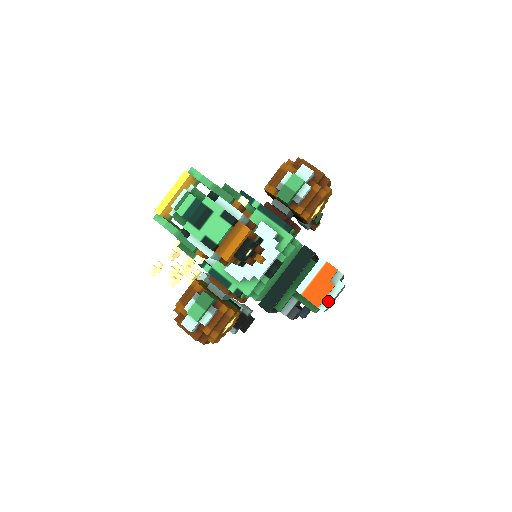
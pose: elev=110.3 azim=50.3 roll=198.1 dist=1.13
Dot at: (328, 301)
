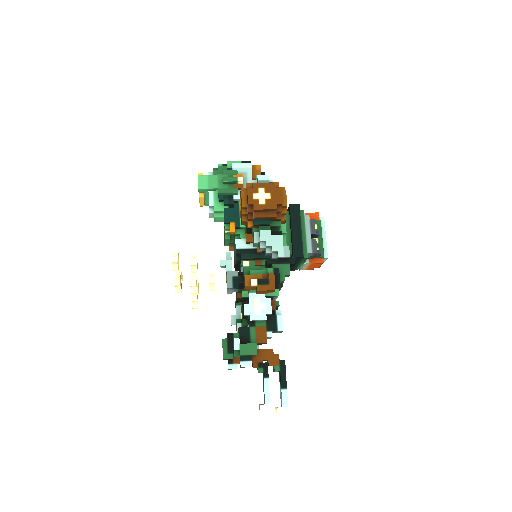
Dot at: occluded
